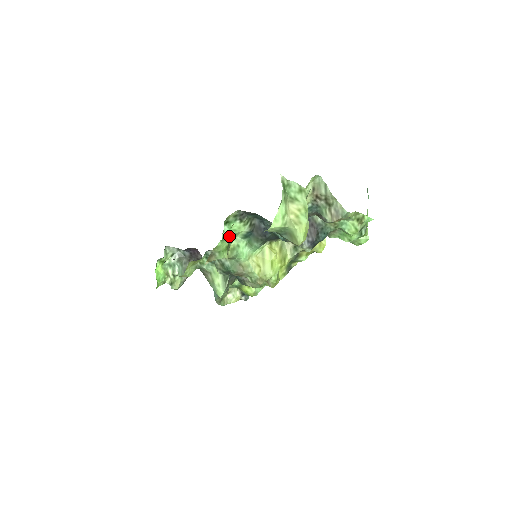
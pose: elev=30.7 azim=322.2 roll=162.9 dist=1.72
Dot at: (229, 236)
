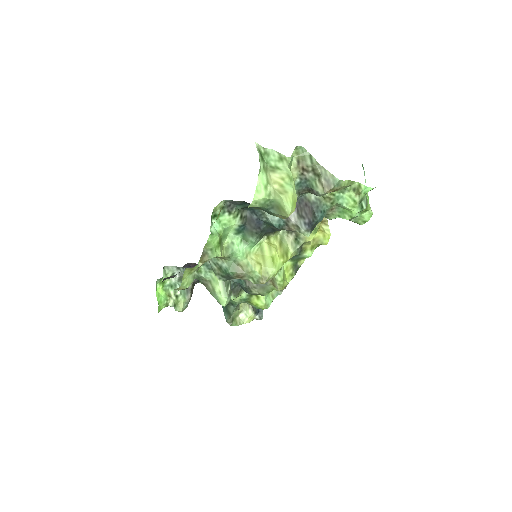
Dot at: (219, 231)
